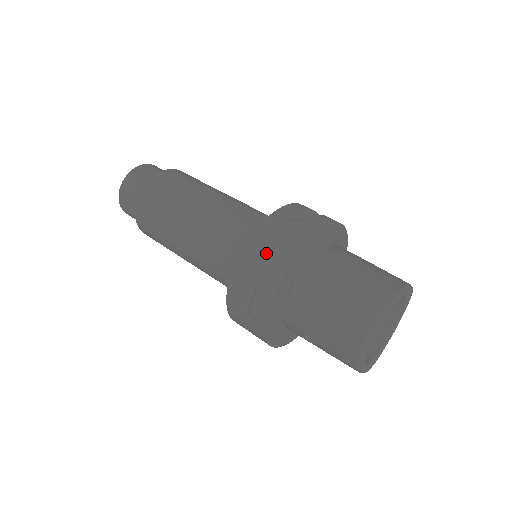
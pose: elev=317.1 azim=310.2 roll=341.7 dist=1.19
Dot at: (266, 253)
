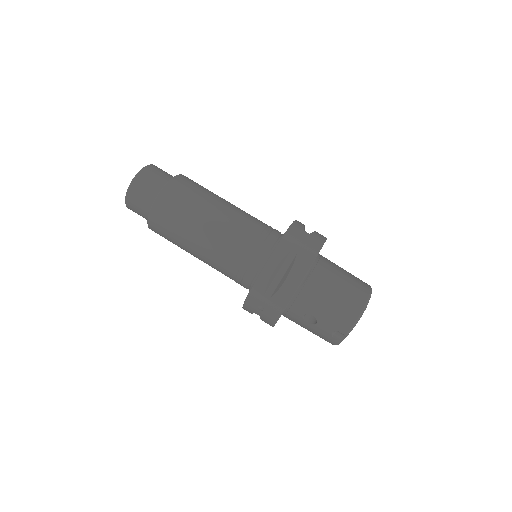
Dot at: (296, 251)
